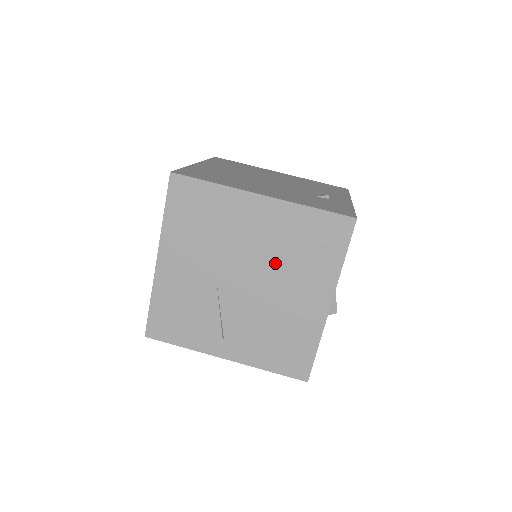
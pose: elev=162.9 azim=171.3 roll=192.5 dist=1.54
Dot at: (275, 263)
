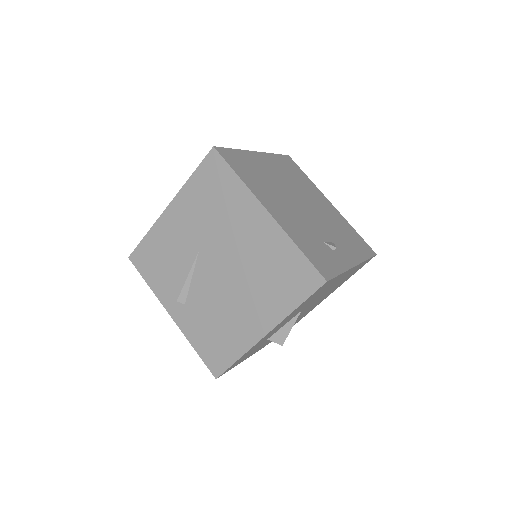
Dot at: (246, 271)
